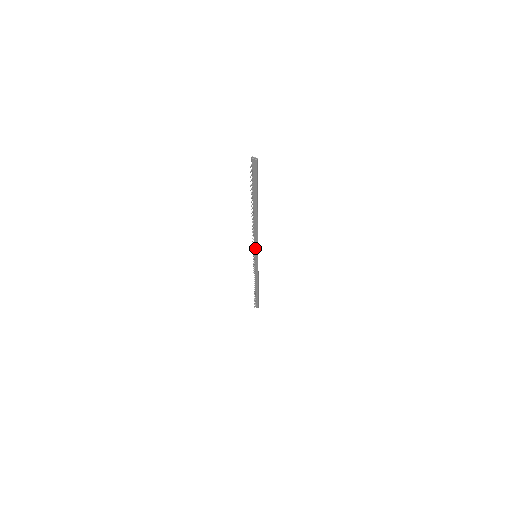
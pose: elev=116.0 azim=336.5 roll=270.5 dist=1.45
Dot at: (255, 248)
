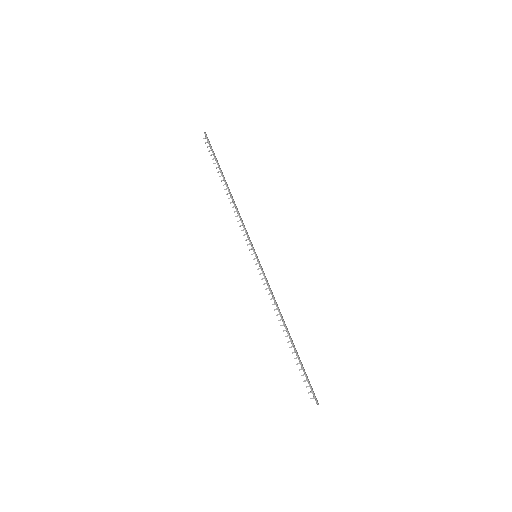
Dot at: (262, 272)
